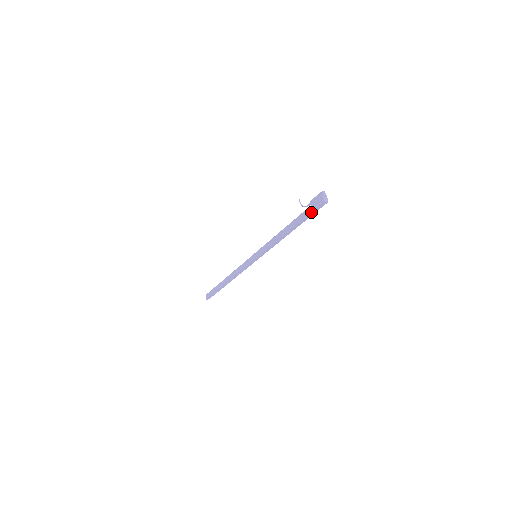
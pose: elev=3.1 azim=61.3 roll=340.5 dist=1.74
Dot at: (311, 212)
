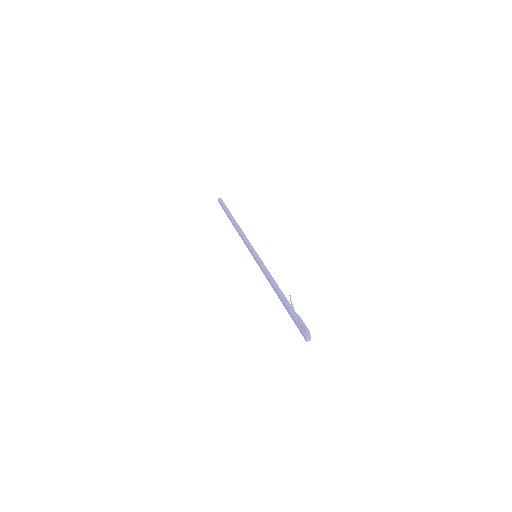
Dot at: occluded
